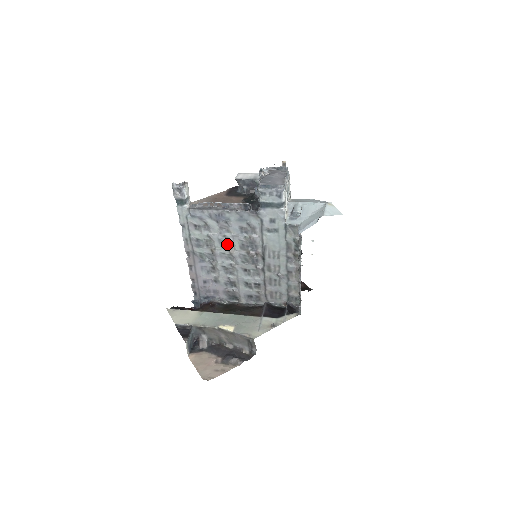
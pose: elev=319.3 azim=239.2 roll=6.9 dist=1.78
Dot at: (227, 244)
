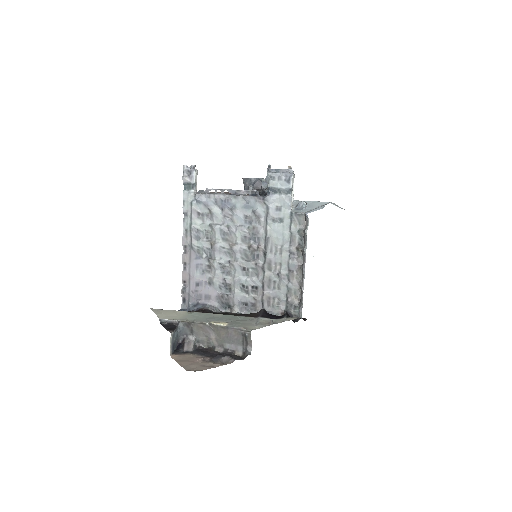
Dot at: (228, 236)
